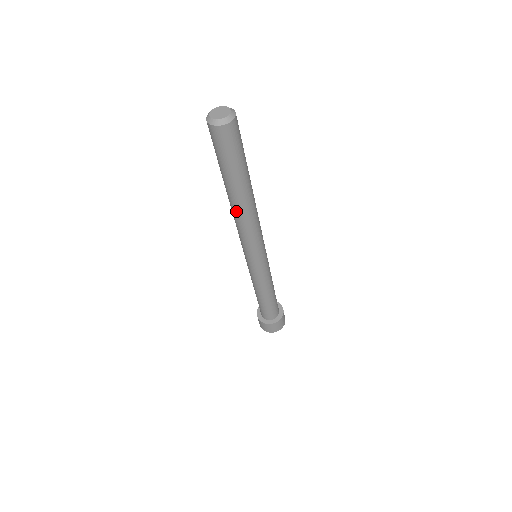
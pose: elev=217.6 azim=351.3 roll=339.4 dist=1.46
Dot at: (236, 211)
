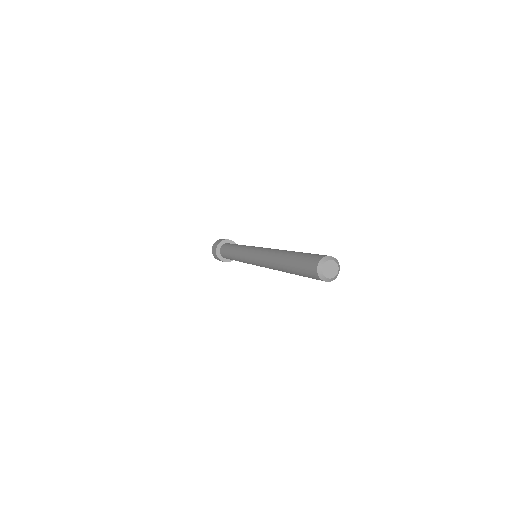
Dot at: (275, 266)
